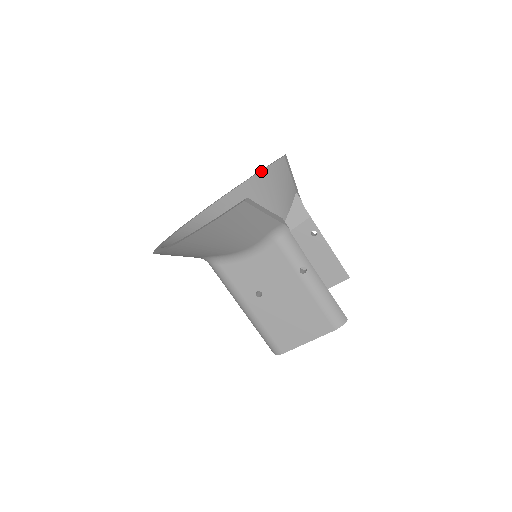
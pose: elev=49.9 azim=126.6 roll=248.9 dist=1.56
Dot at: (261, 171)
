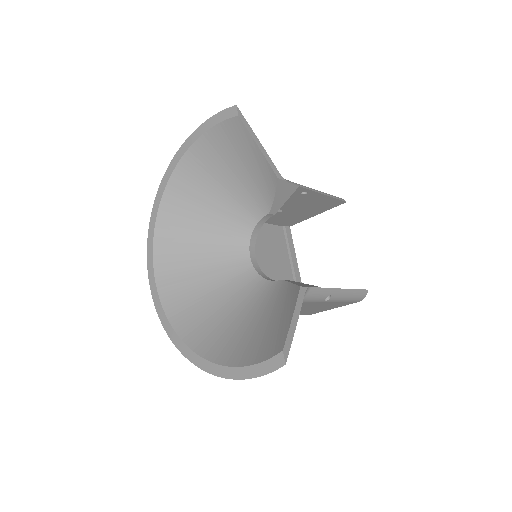
Dot at: (208, 131)
